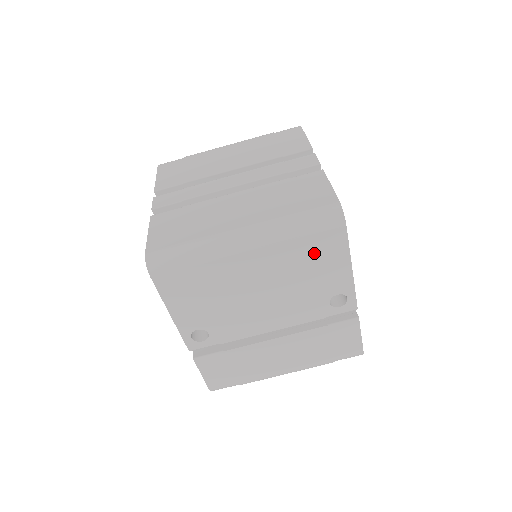
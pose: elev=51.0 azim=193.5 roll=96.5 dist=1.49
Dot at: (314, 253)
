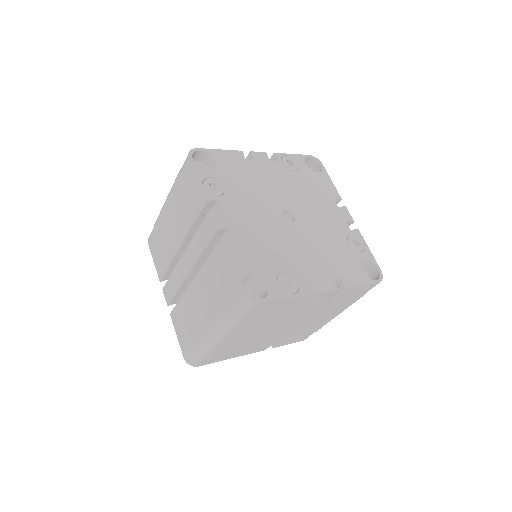
Dot at: (263, 314)
